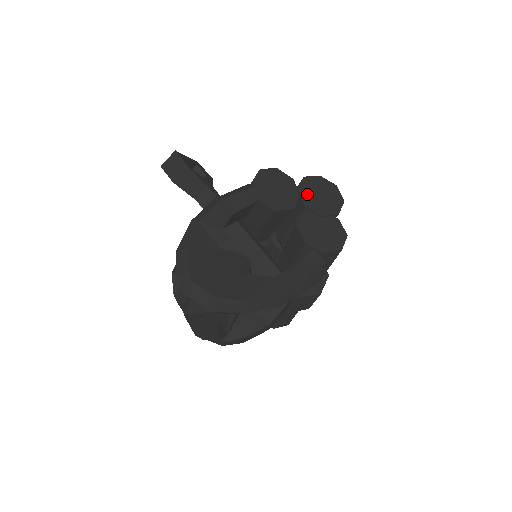
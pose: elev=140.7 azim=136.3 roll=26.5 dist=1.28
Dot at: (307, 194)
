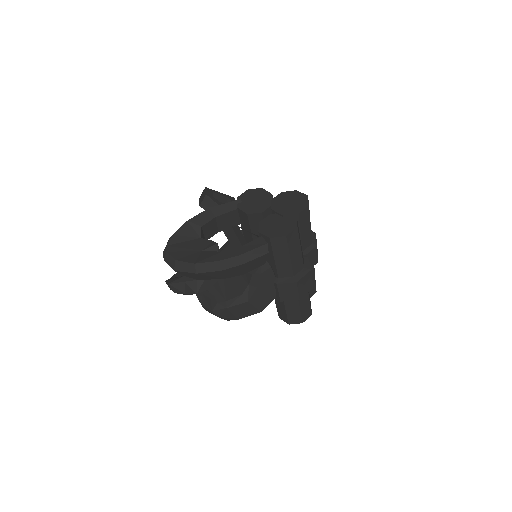
Dot at: (278, 202)
